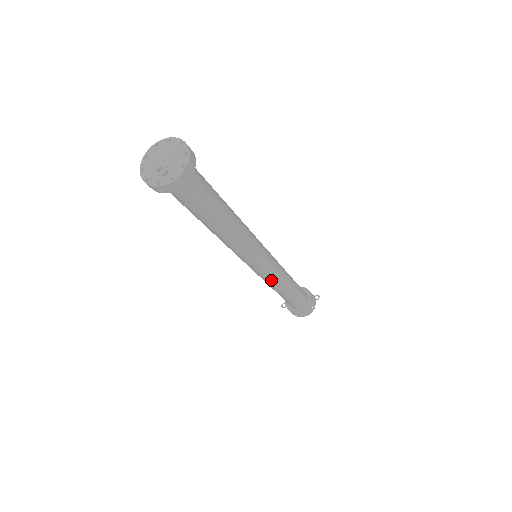
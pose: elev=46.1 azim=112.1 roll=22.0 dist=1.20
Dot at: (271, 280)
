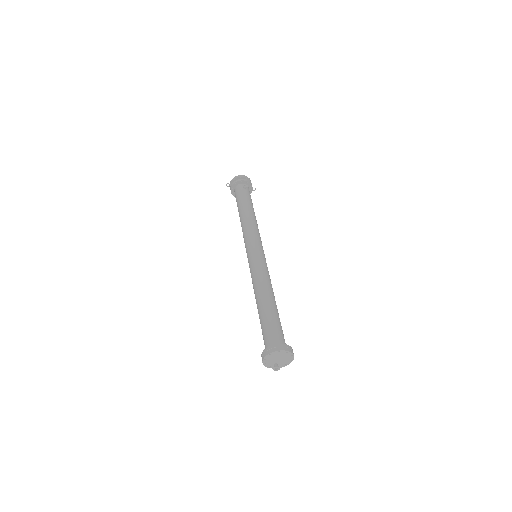
Dot at: occluded
